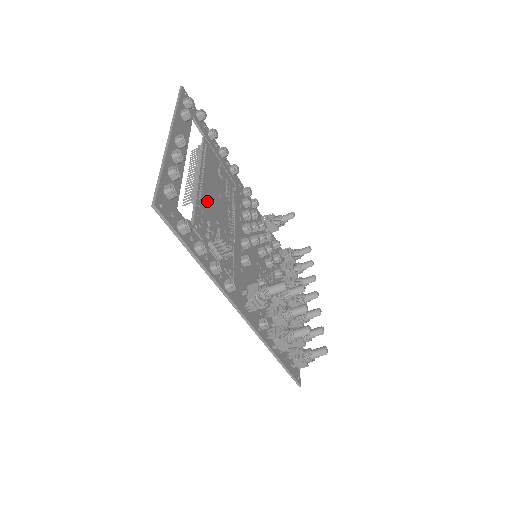
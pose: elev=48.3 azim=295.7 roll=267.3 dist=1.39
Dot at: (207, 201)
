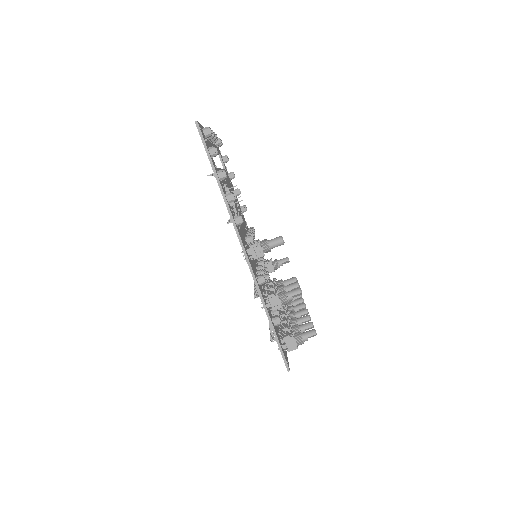
Dot at: (225, 182)
